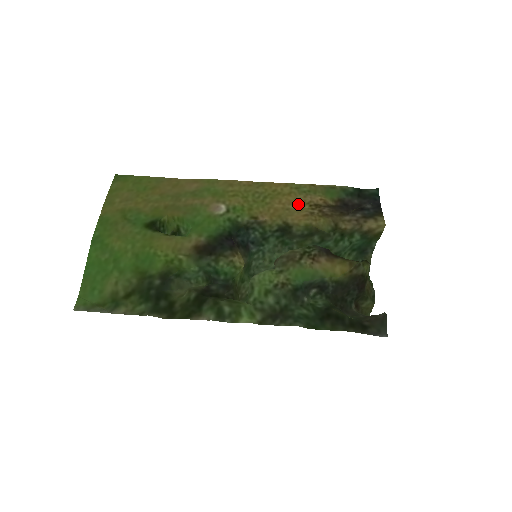
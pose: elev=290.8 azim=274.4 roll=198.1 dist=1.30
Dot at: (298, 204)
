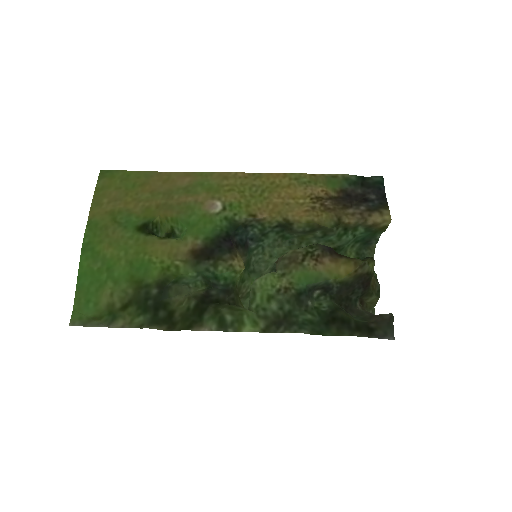
Dot at: (298, 198)
